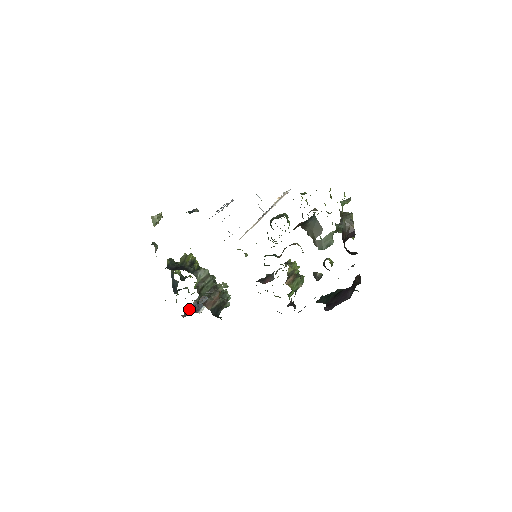
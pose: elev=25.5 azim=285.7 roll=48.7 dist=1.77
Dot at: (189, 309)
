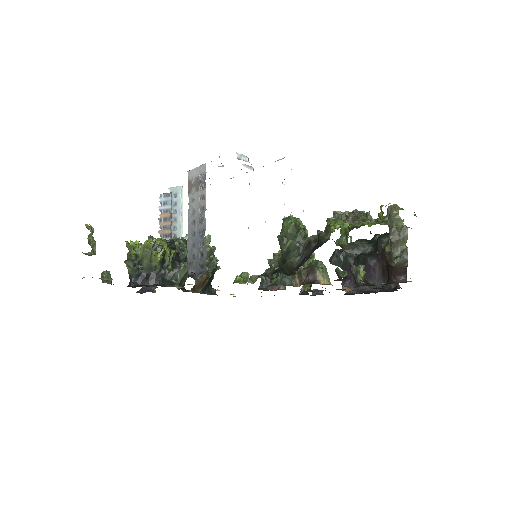
Dot at: occluded
